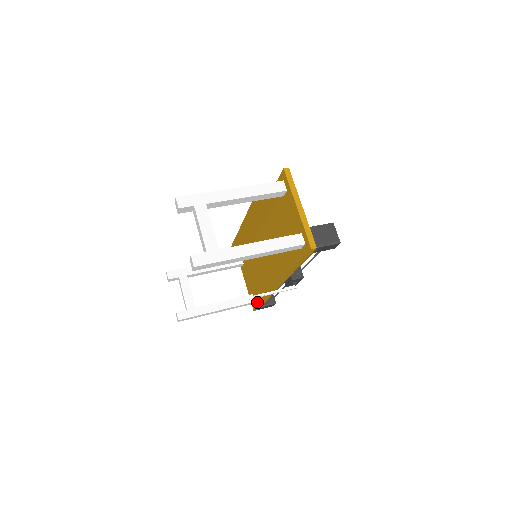
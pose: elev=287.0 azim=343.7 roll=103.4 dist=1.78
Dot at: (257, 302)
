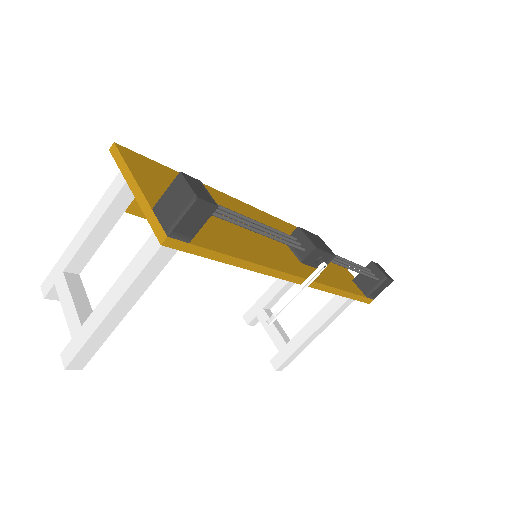
Dot at: occluded
